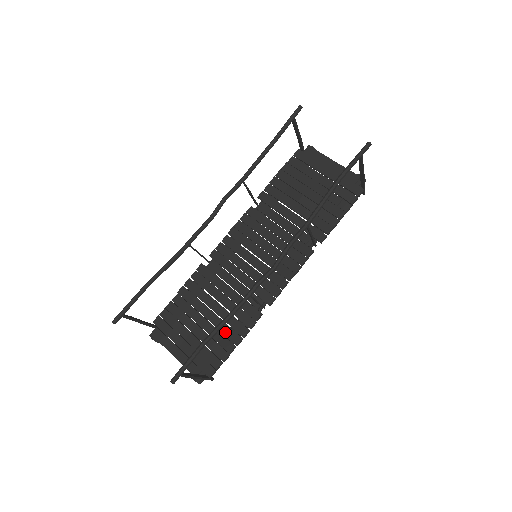
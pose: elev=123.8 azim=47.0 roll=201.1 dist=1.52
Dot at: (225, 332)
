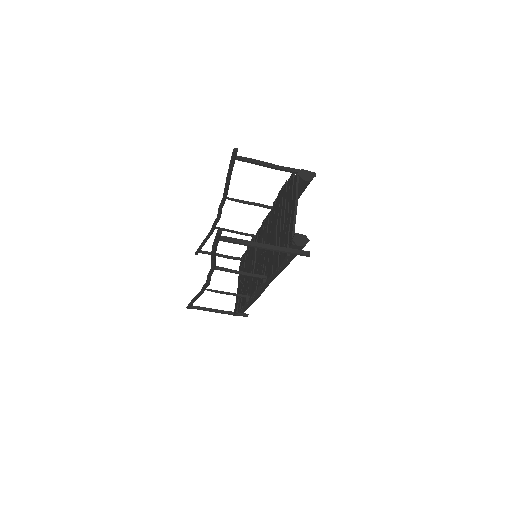
Dot at: occluded
